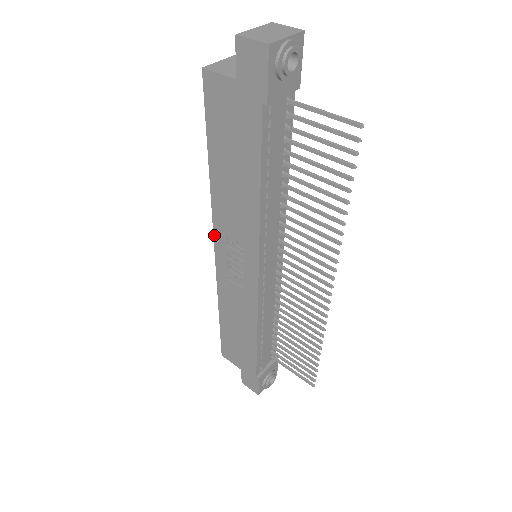
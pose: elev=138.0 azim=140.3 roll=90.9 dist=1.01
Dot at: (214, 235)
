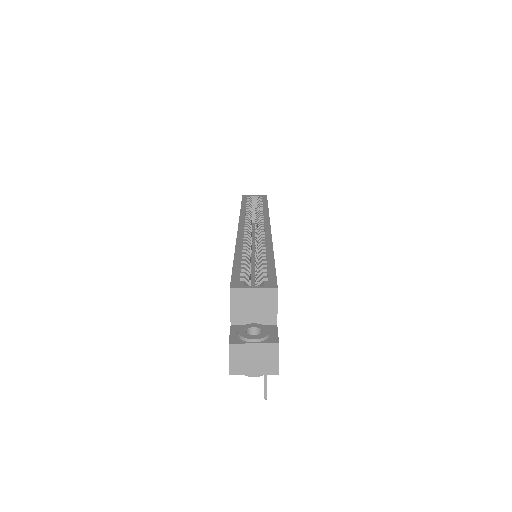
Dot at: (237, 233)
